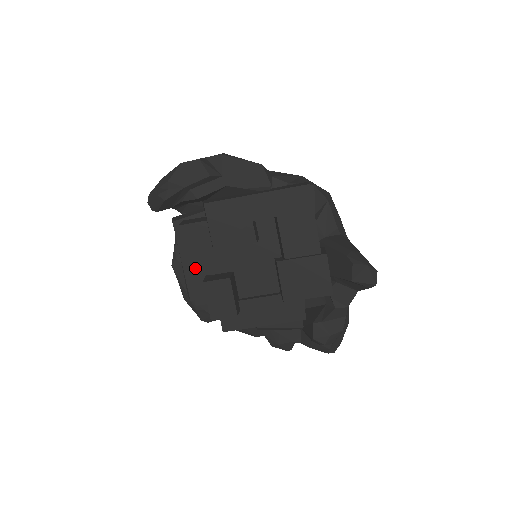
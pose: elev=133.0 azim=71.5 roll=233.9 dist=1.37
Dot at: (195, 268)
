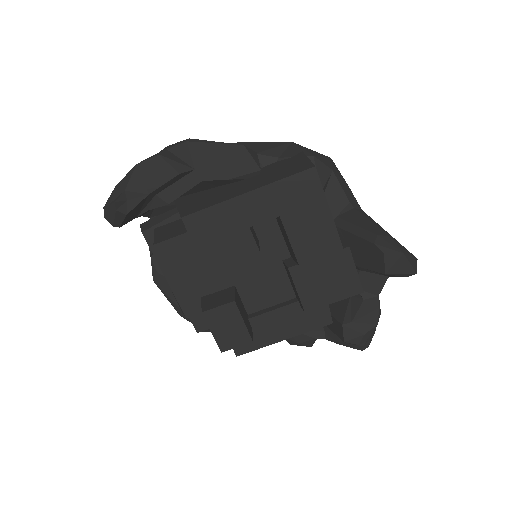
Dot at: (186, 291)
